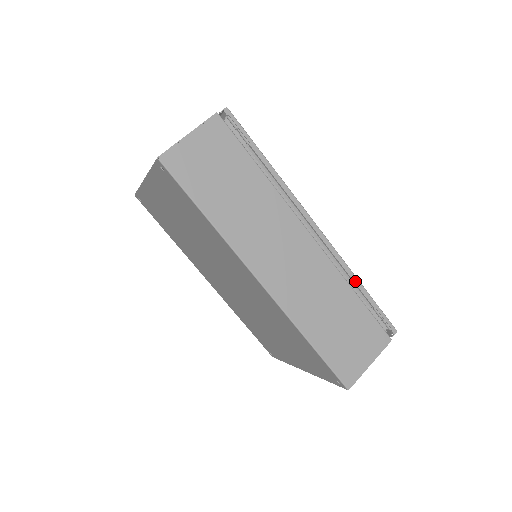
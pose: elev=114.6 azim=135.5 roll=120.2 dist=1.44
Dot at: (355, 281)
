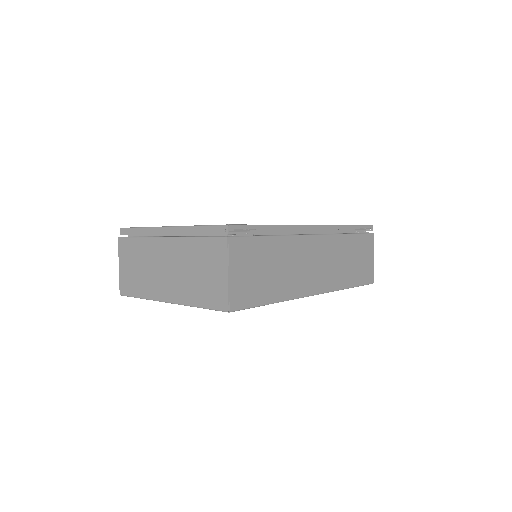
Dot at: (346, 228)
